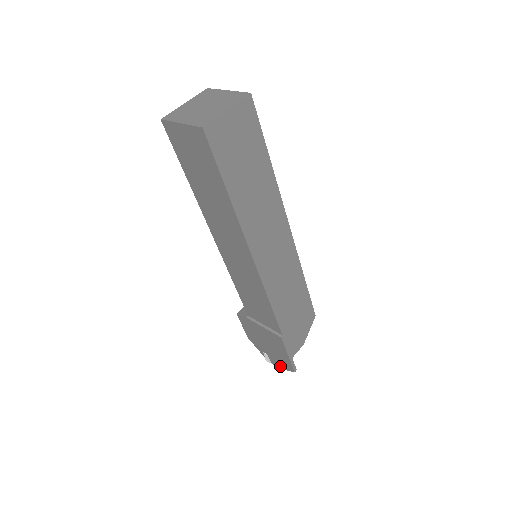
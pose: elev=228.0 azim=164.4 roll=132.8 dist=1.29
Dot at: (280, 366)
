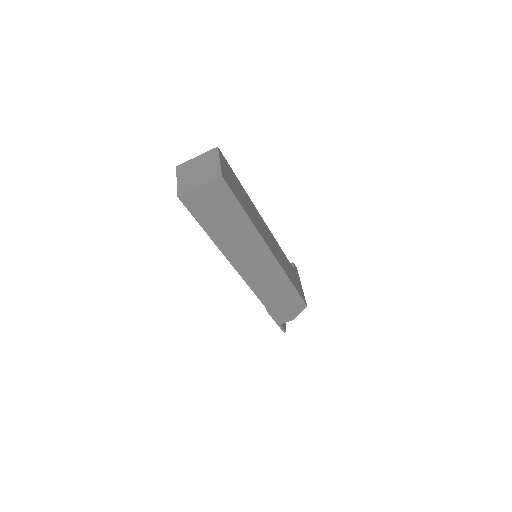
Dot at: occluded
